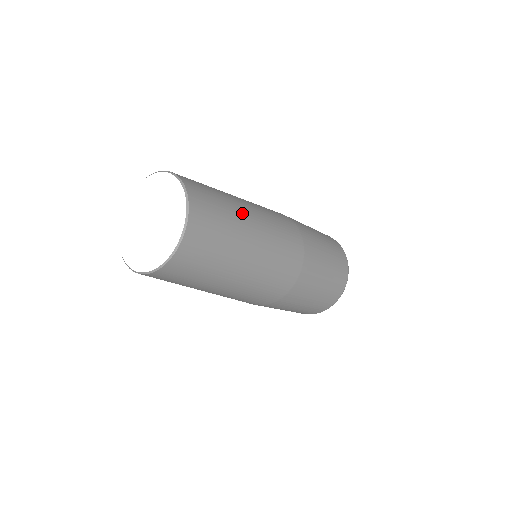
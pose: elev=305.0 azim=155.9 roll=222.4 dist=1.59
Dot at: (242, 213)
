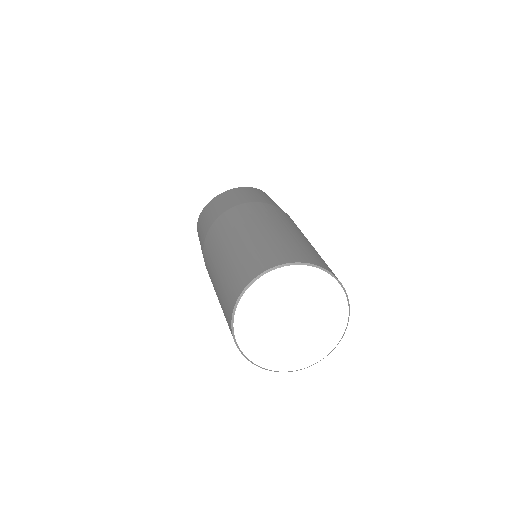
Dot at: occluded
